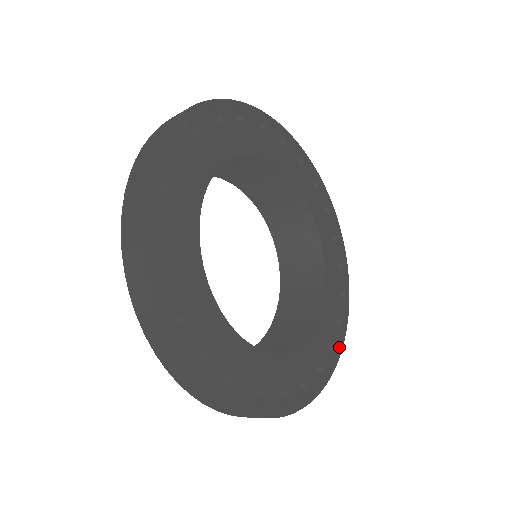
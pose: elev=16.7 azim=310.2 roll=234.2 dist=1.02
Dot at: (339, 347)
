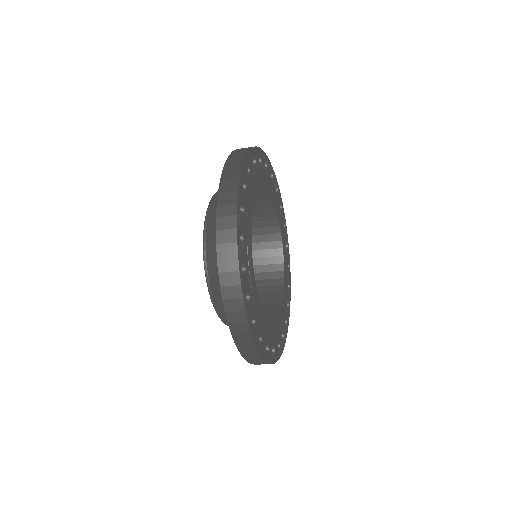
Dot at: (276, 358)
